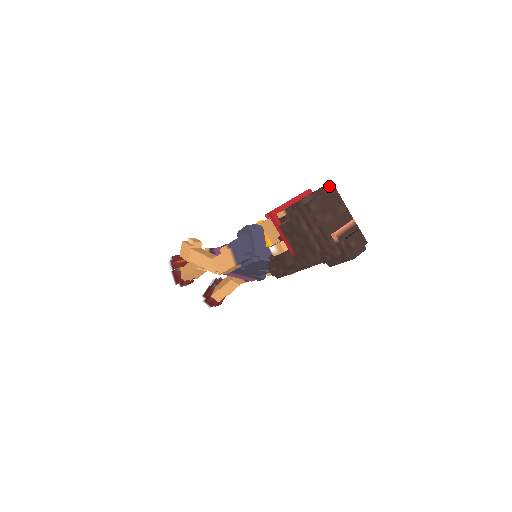
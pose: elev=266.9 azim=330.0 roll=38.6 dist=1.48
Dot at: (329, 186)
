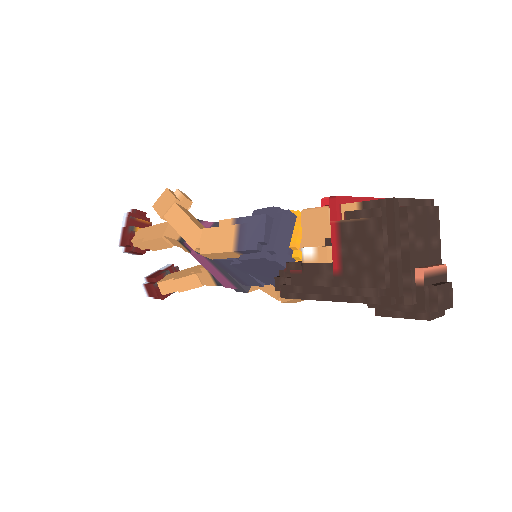
Dot at: (430, 203)
